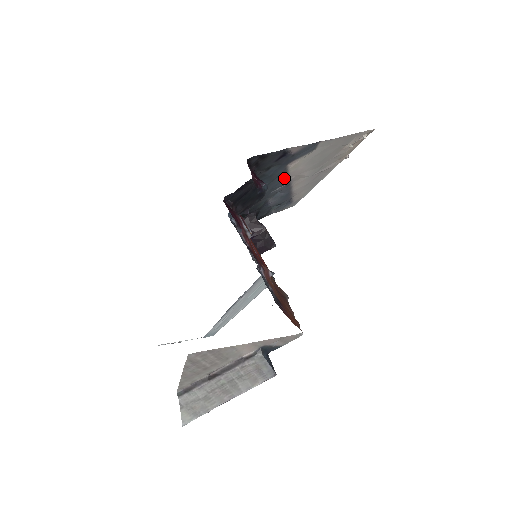
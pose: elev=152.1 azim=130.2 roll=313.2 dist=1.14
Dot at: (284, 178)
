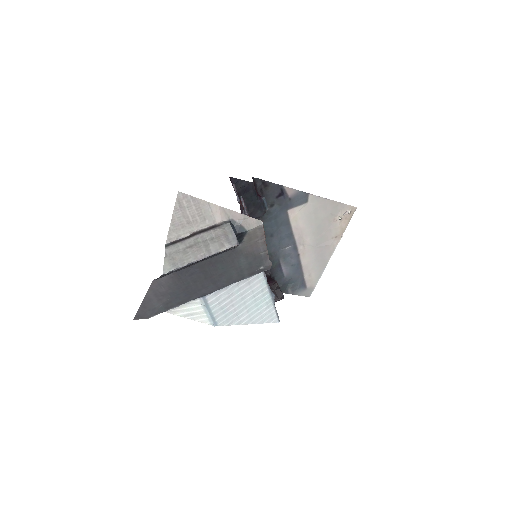
Dot at: (289, 232)
